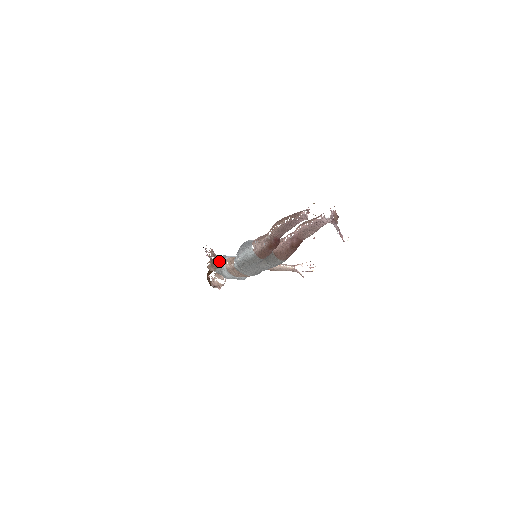
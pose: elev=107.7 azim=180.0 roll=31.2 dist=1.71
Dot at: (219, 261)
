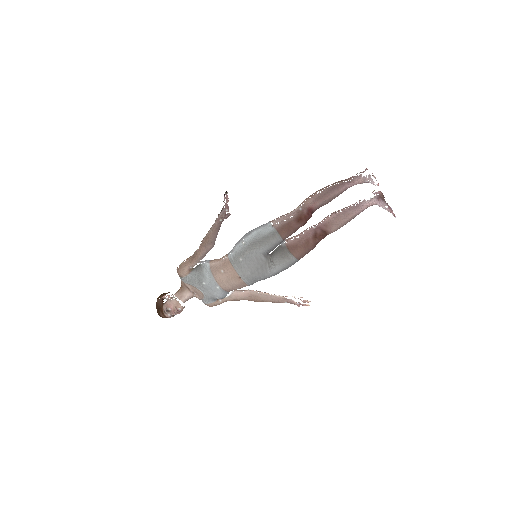
Dot at: (213, 244)
